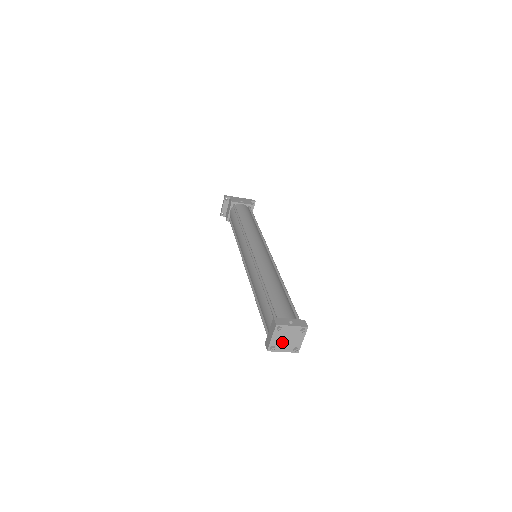
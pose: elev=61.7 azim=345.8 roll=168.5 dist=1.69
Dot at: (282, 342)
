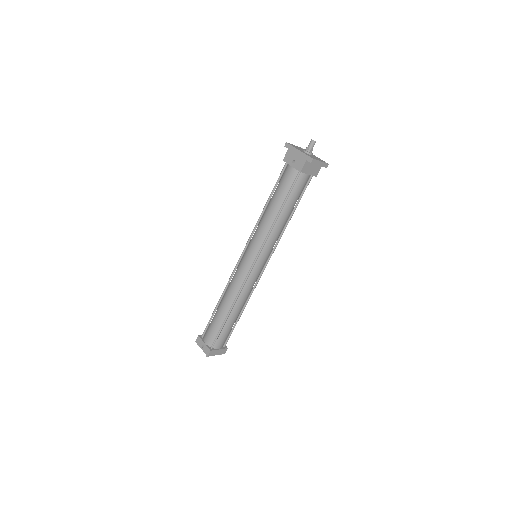
Dot at: occluded
